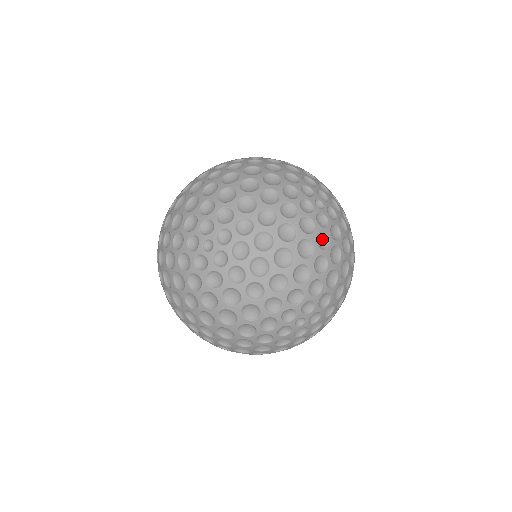
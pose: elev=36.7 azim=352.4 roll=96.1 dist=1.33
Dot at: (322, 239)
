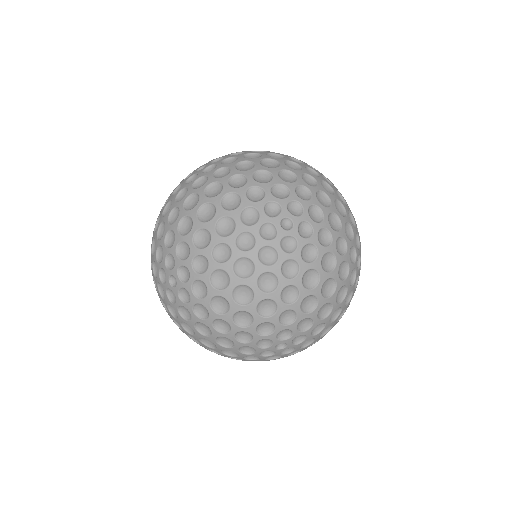
Dot at: occluded
